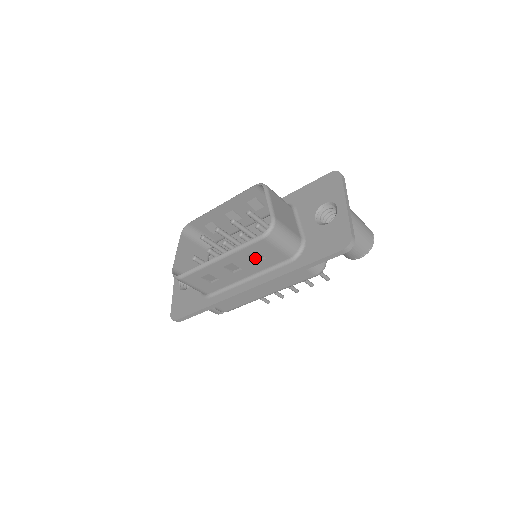
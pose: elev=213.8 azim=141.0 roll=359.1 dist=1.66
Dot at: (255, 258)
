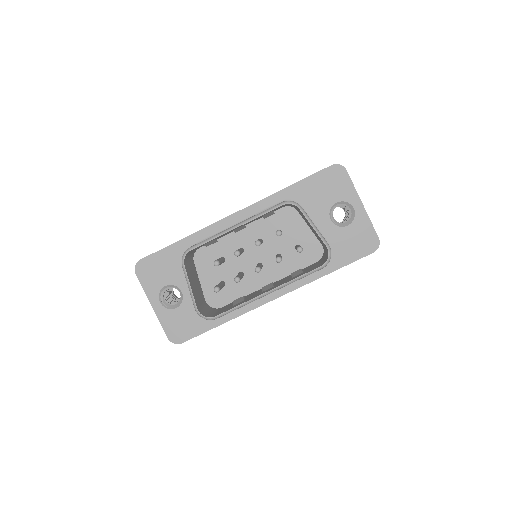
Dot at: occluded
